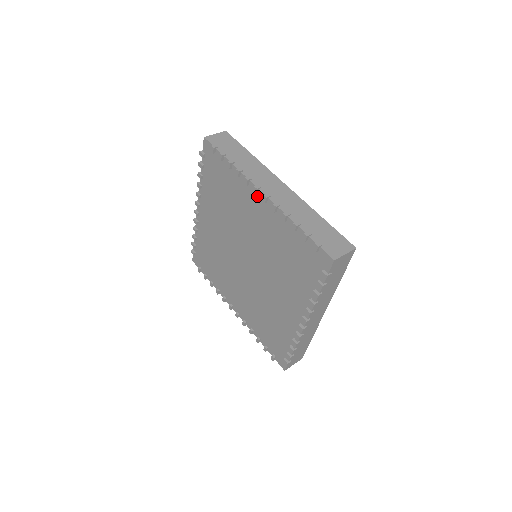
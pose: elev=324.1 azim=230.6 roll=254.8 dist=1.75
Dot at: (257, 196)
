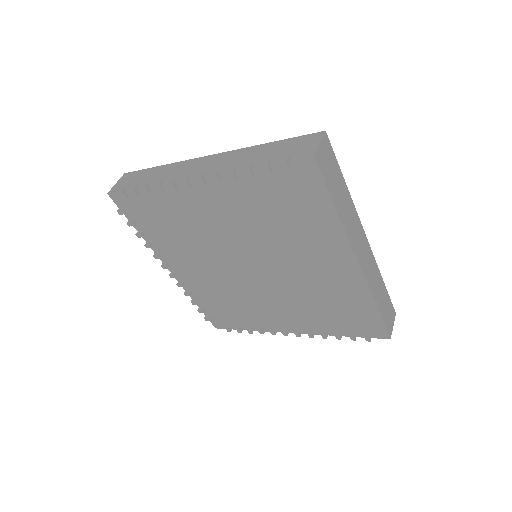
Dot at: (194, 188)
